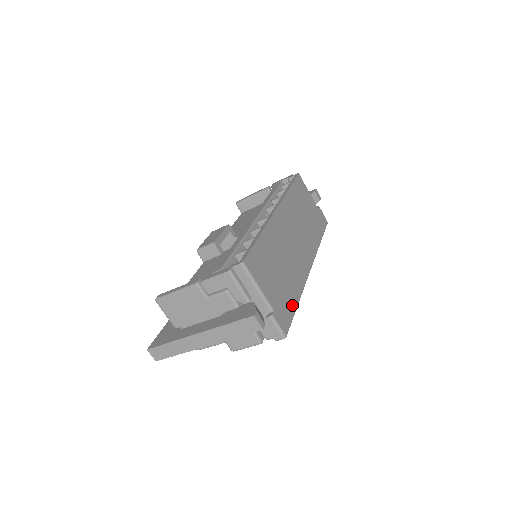
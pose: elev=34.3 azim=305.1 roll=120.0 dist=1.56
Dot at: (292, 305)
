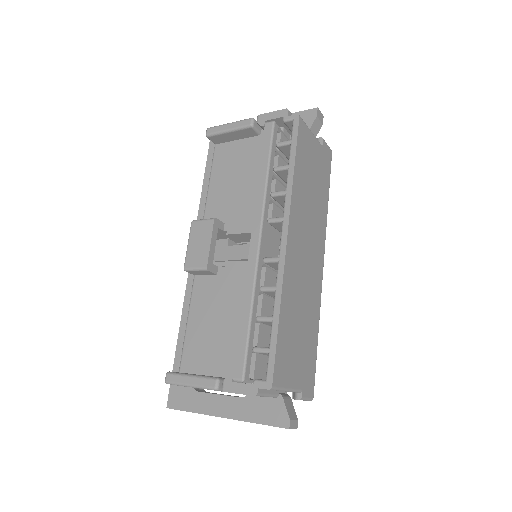
Dot at: (314, 352)
